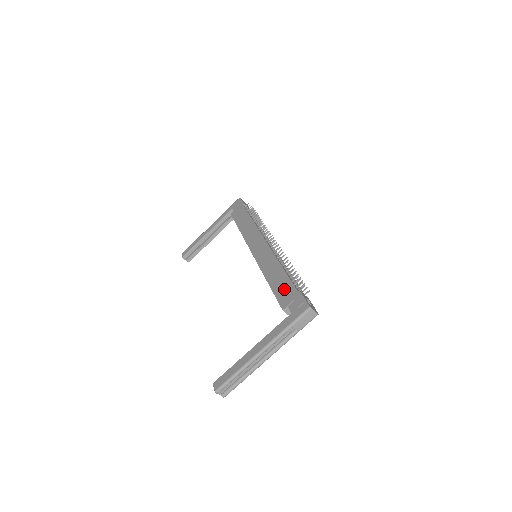
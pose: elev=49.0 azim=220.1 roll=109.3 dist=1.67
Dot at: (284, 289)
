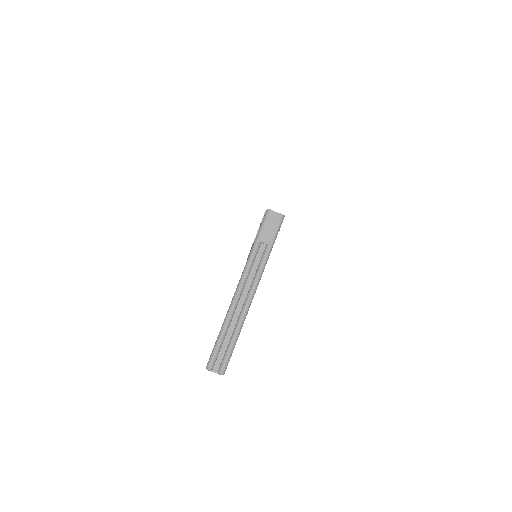
Dot at: occluded
